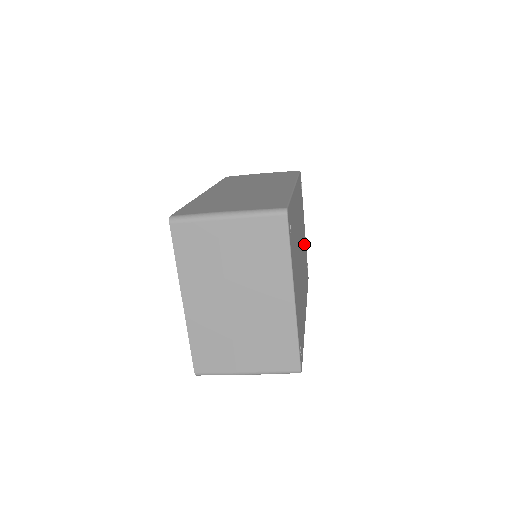
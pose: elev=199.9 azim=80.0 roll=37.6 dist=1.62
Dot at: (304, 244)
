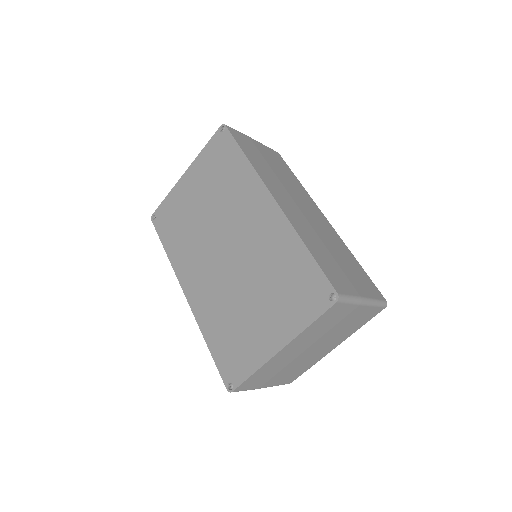
Dot at: occluded
